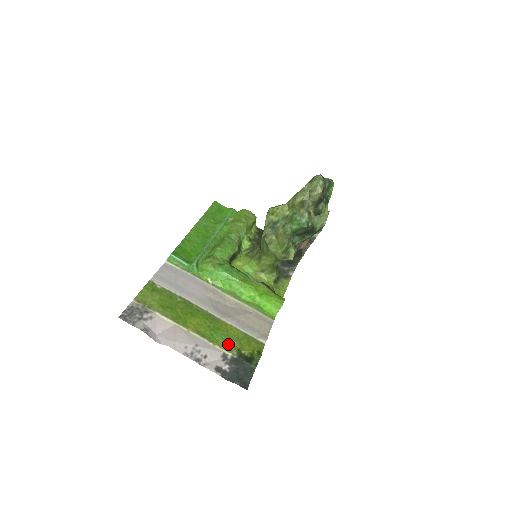
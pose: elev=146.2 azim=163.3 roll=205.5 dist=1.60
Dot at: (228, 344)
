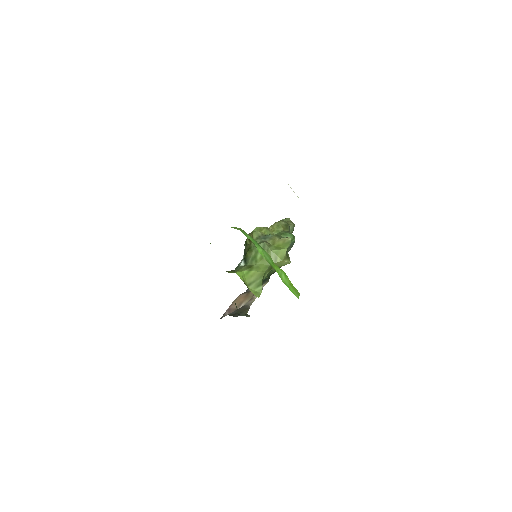
Dot at: occluded
